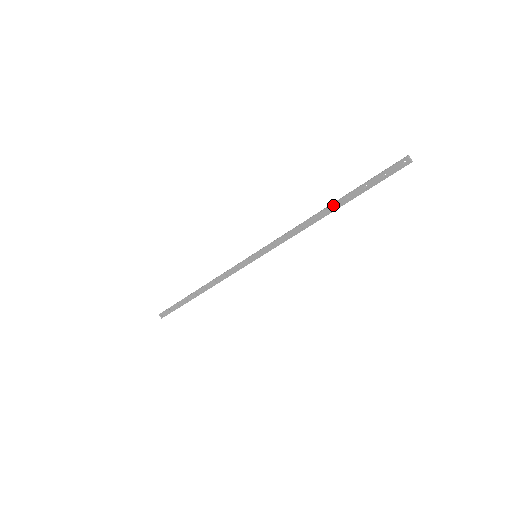
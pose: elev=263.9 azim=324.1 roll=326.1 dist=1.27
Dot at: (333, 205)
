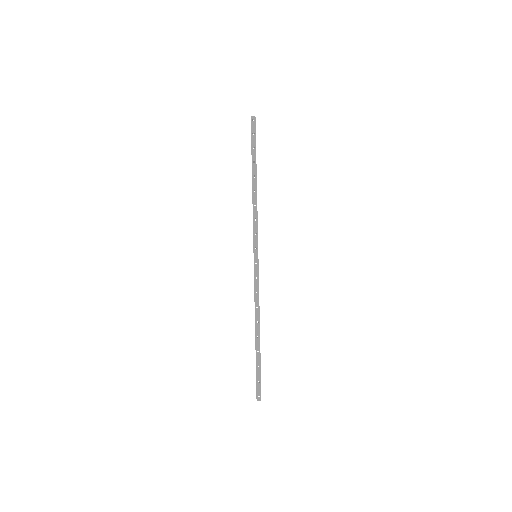
Dot at: (253, 174)
